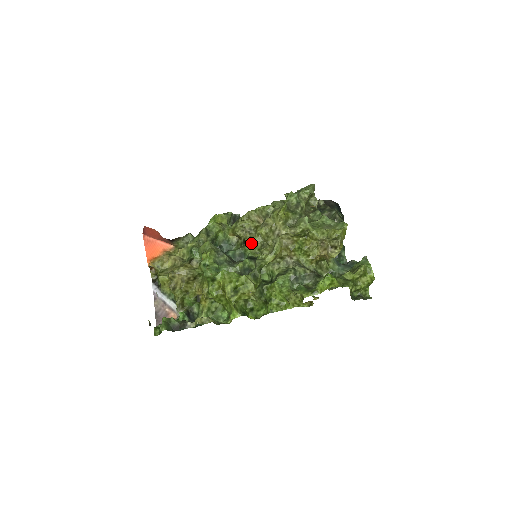
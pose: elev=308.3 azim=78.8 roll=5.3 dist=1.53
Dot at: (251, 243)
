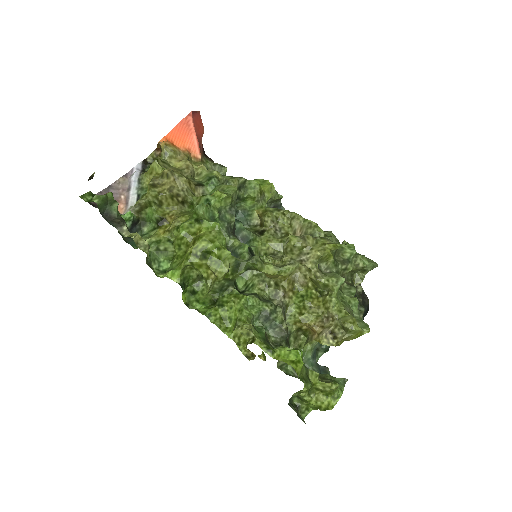
Dot at: (267, 240)
